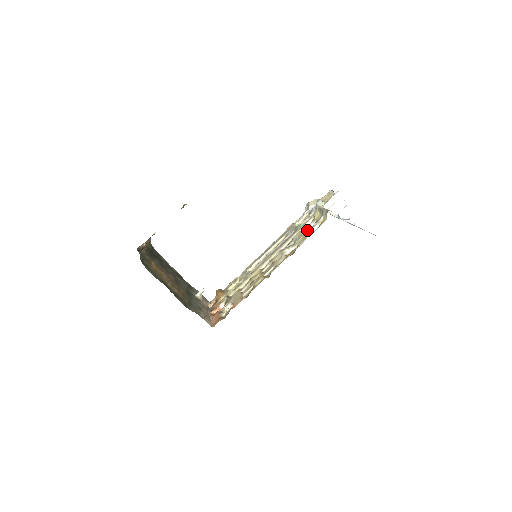
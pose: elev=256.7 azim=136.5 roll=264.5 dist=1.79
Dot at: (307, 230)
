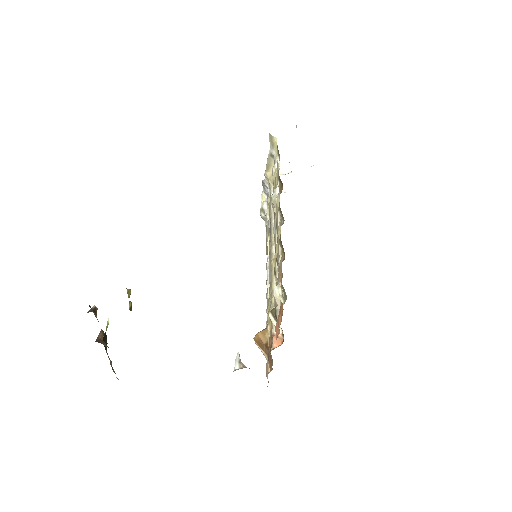
Dot at: (273, 170)
